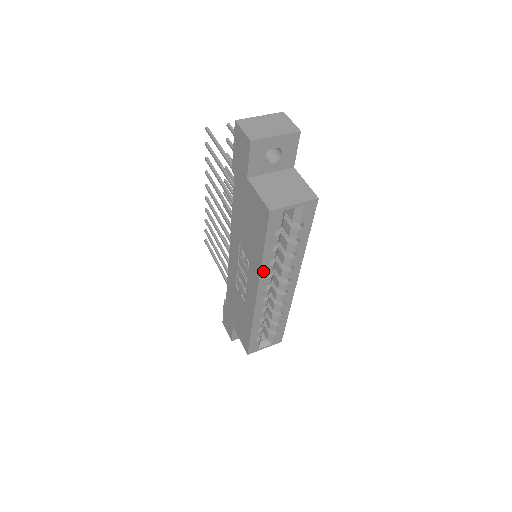
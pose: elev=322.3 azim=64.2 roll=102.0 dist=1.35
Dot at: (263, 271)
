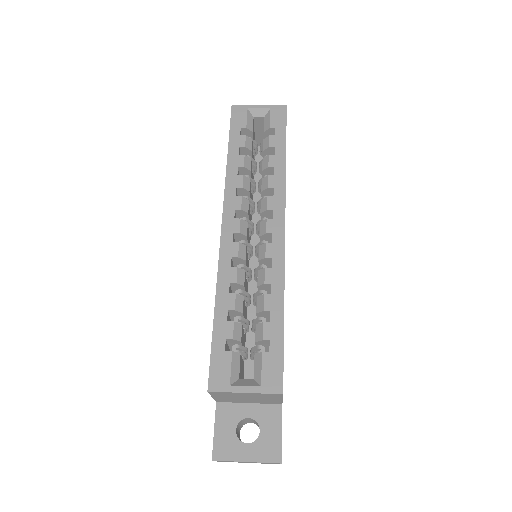
Dot at: (229, 181)
